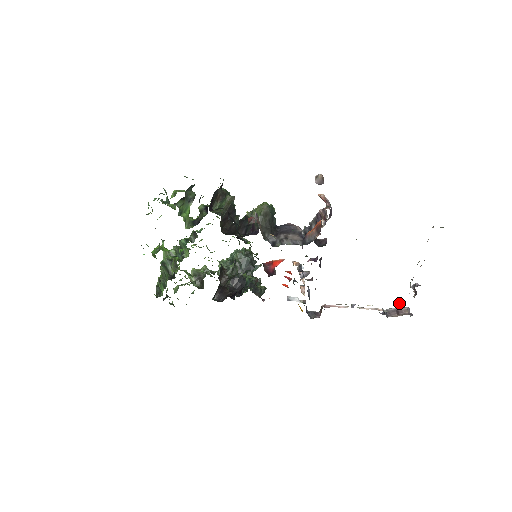
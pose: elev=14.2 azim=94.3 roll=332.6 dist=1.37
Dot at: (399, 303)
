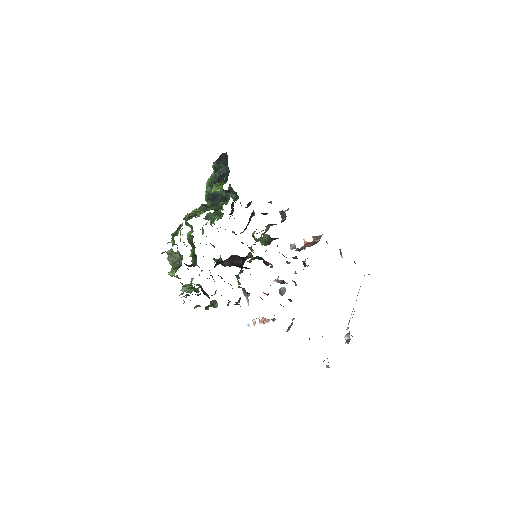
Dot at: occluded
